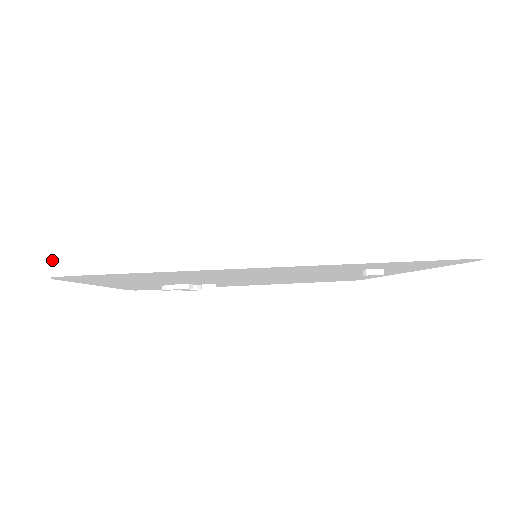
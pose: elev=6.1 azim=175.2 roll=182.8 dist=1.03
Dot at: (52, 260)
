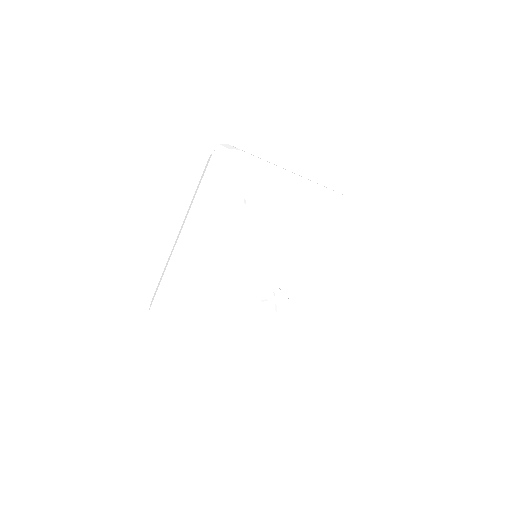
Dot at: (153, 327)
